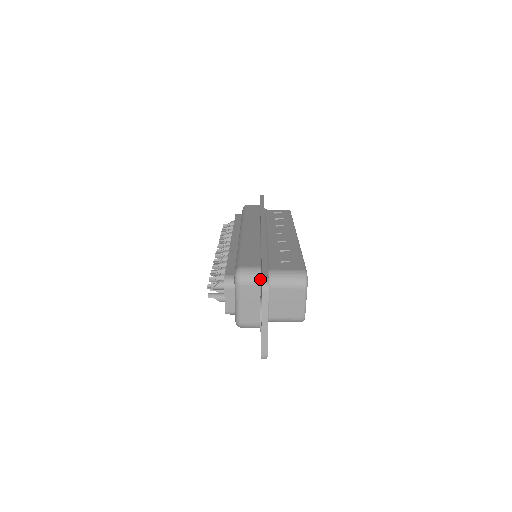
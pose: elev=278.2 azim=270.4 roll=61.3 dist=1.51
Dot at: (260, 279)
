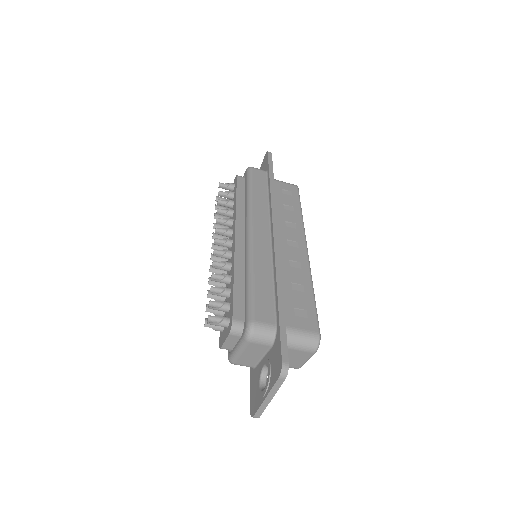
Dot at: (273, 341)
